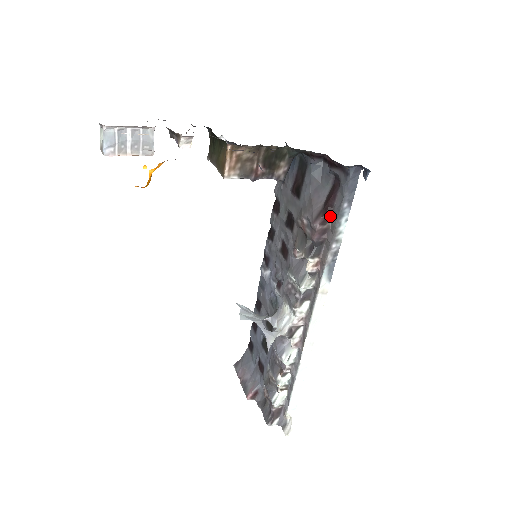
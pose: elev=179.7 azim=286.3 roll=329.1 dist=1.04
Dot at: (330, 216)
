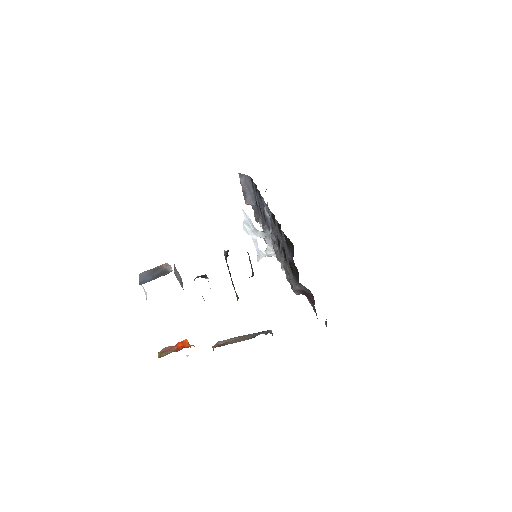
Dot at: occluded
